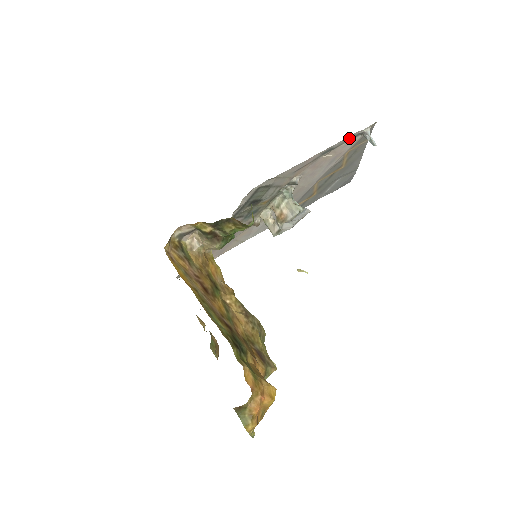
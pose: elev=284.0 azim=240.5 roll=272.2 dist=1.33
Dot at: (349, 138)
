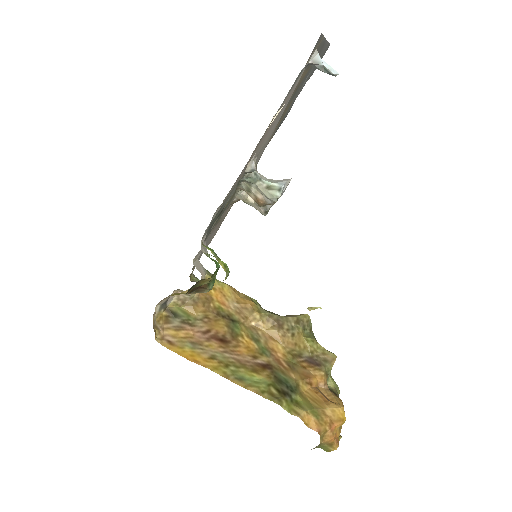
Dot at: occluded
